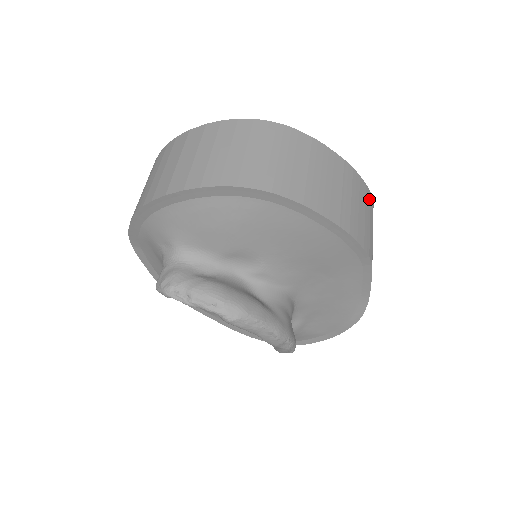
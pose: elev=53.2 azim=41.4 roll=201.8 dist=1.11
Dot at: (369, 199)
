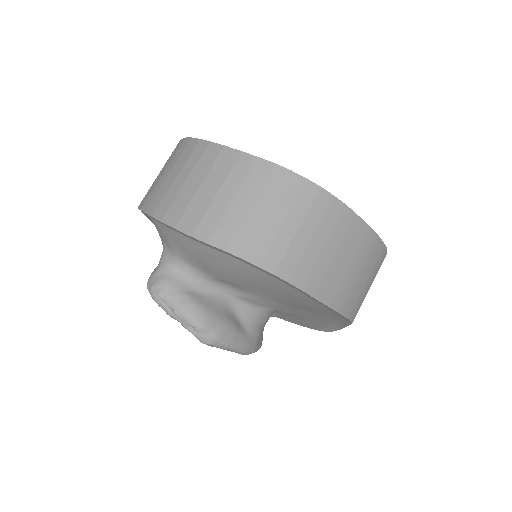
Dot at: (381, 258)
